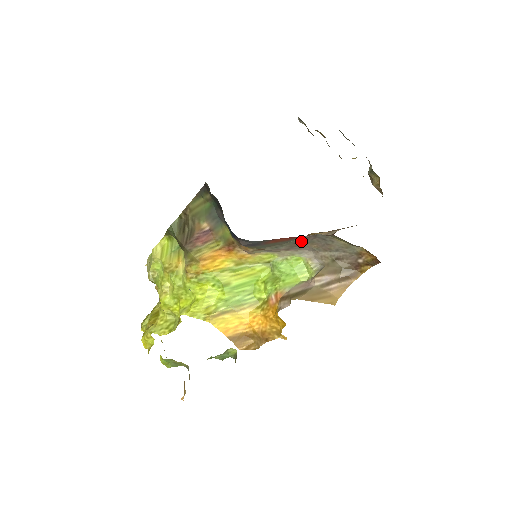
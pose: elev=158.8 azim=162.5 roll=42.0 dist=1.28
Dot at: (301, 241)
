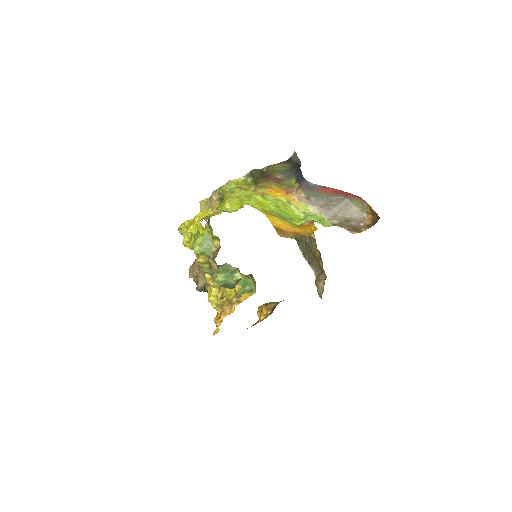
Dot at: (334, 201)
